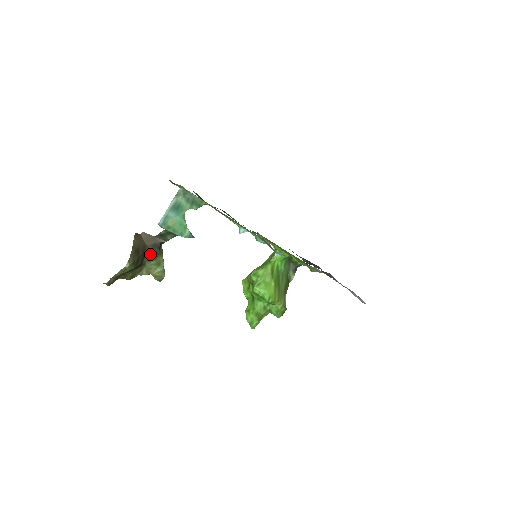
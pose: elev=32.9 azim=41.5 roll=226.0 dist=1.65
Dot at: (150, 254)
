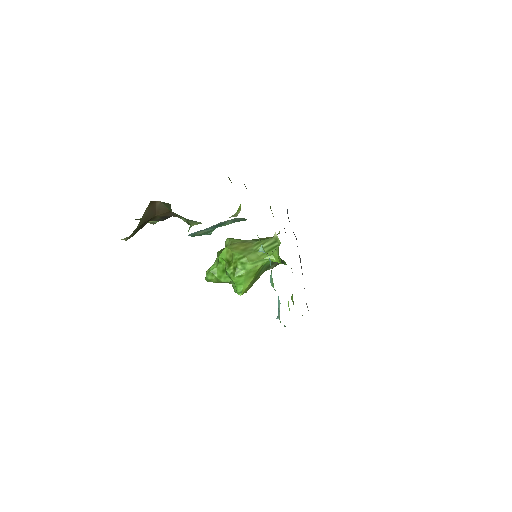
Dot at: (154, 220)
